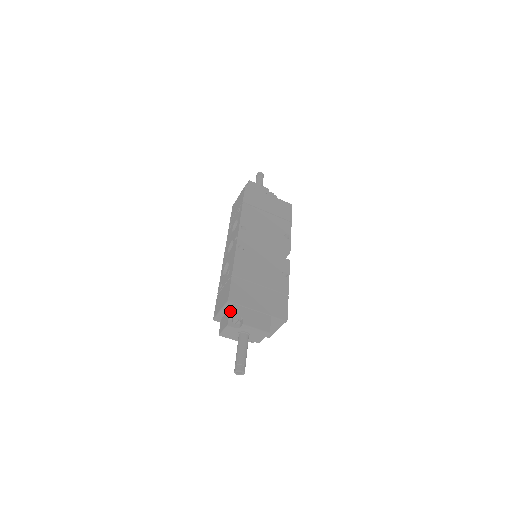
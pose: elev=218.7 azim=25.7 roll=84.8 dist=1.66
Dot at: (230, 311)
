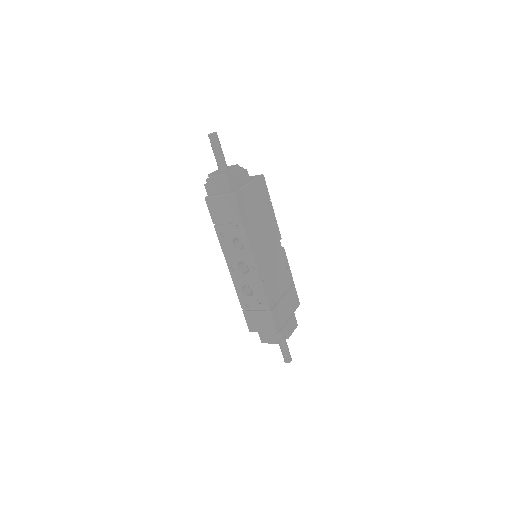
Dot at: (277, 335)
